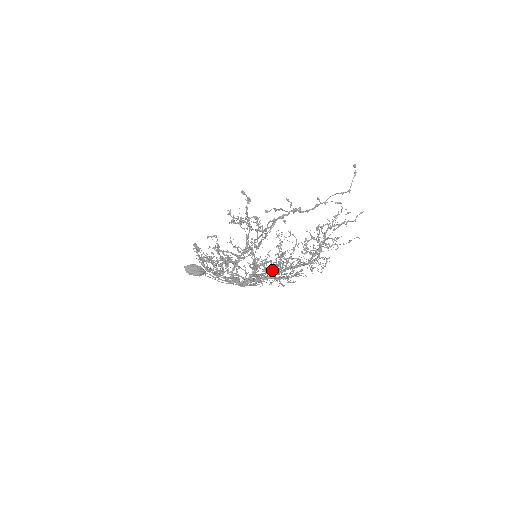
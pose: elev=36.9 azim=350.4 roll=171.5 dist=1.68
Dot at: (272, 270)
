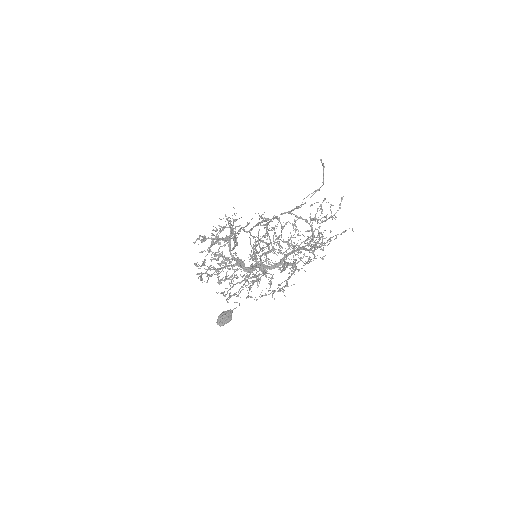
Dot at: occluded
